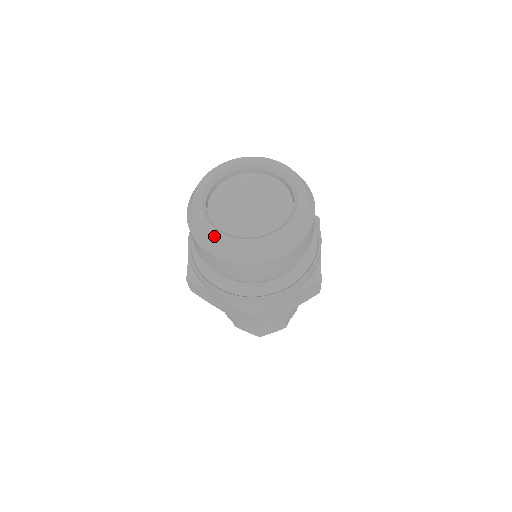
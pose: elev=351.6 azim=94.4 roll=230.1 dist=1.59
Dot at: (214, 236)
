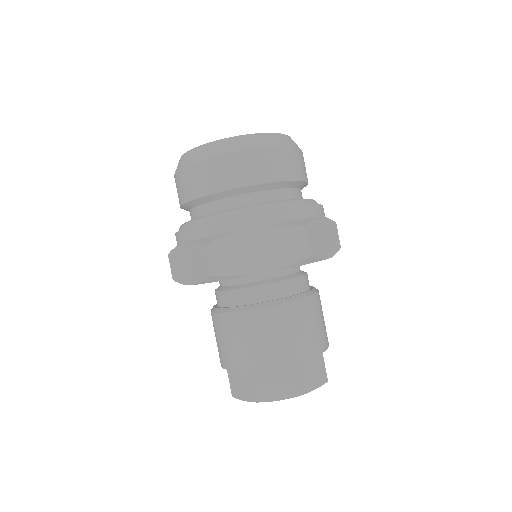
Dot at: occluded
